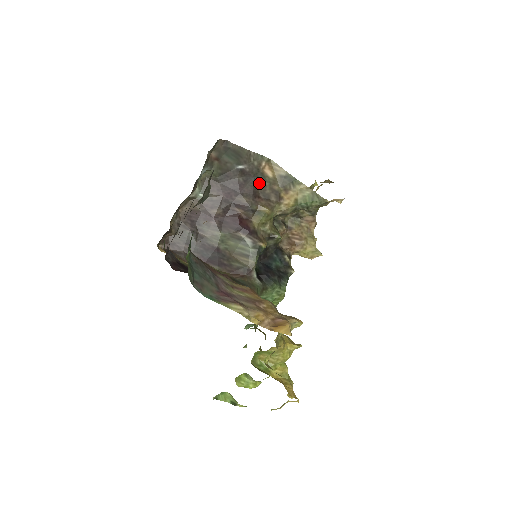
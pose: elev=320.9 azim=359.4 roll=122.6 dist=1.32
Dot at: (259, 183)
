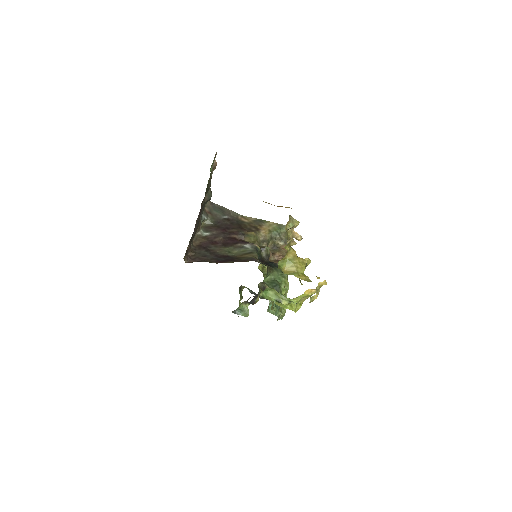
Dot at: (241, 224)
